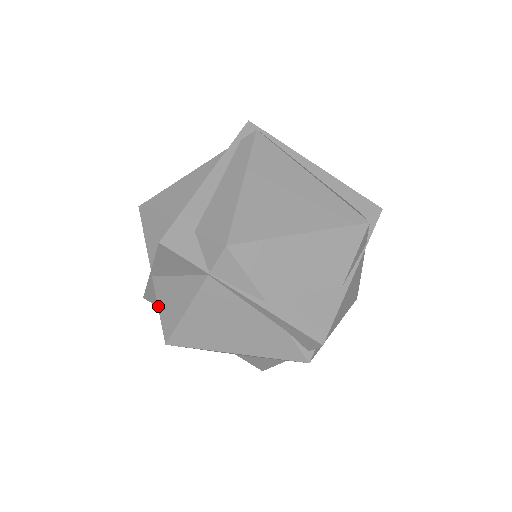
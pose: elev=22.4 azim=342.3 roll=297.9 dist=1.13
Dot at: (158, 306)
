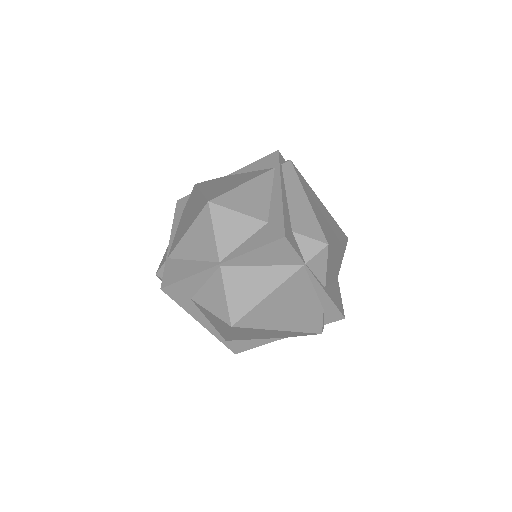
Dot at: (226, 293)
